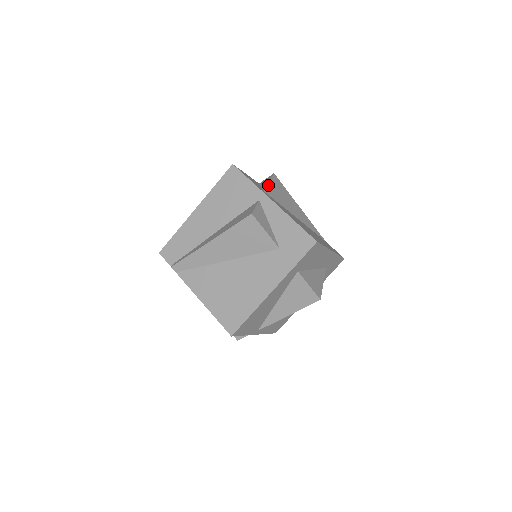
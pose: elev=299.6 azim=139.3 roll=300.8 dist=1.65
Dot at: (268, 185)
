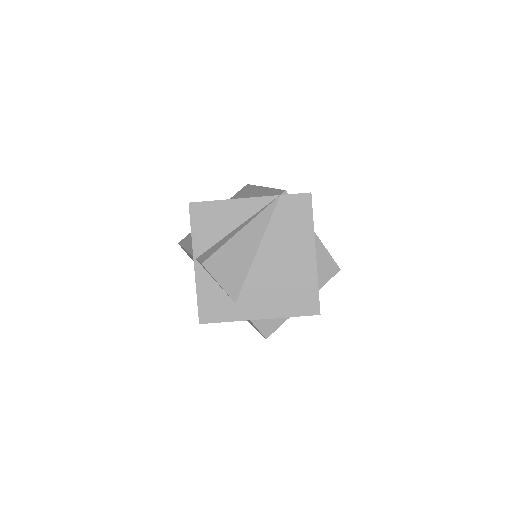
Dot at: (224, 289)
